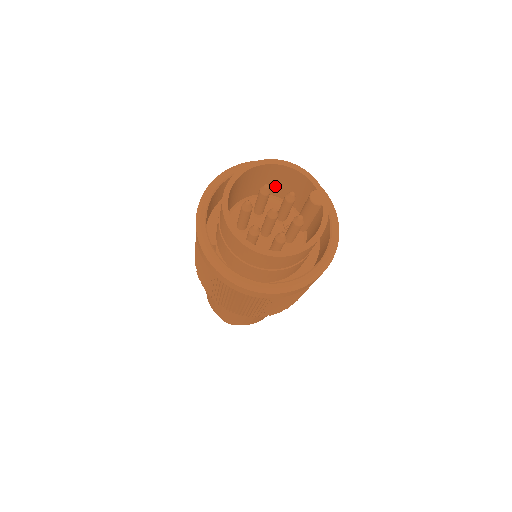
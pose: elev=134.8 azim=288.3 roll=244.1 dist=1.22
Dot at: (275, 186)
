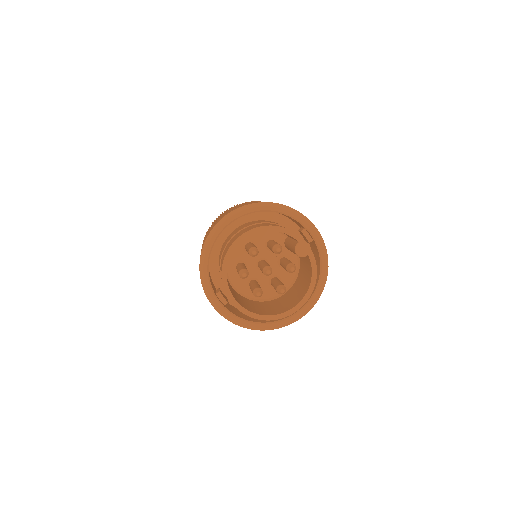
Dot at: occluded
